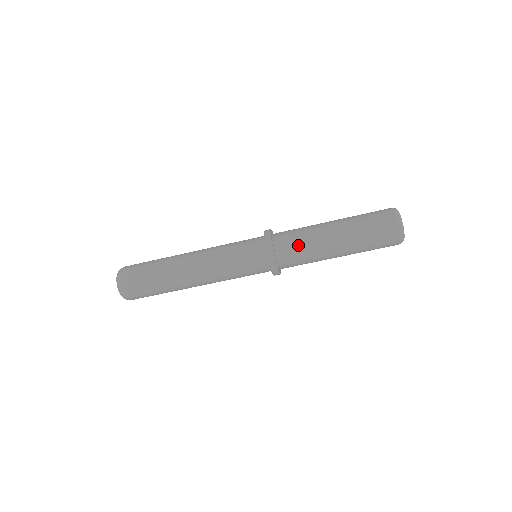
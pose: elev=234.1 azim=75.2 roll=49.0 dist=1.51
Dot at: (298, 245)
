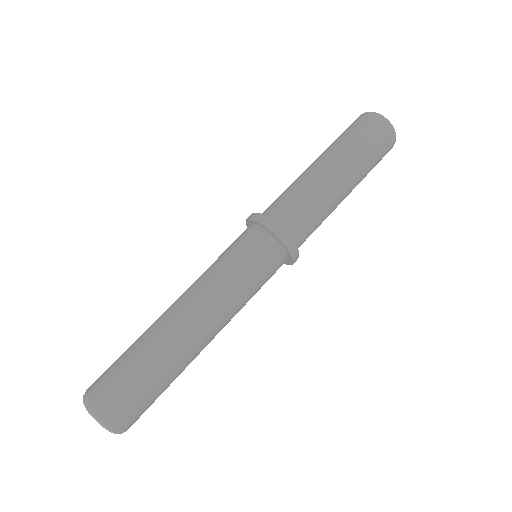
Dot at: (285, 195)
